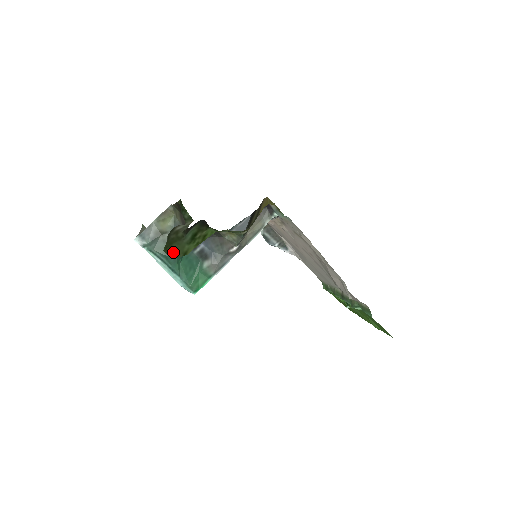
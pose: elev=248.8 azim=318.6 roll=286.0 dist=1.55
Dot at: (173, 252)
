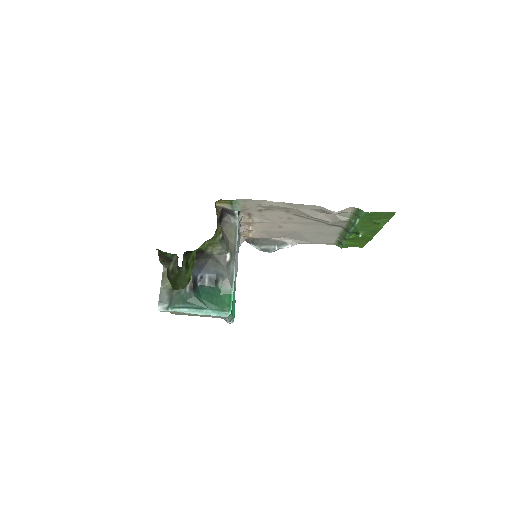
Dot at: (181, 286)
